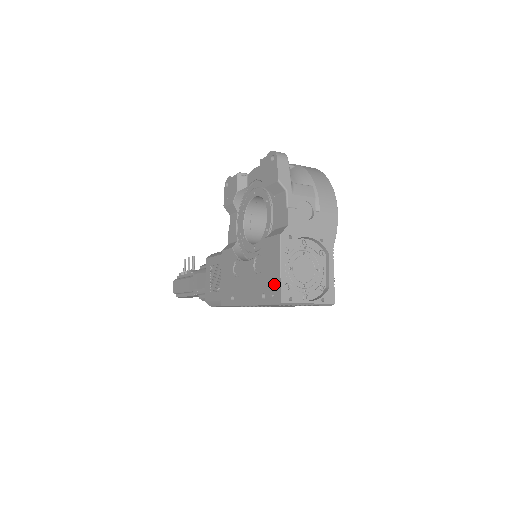
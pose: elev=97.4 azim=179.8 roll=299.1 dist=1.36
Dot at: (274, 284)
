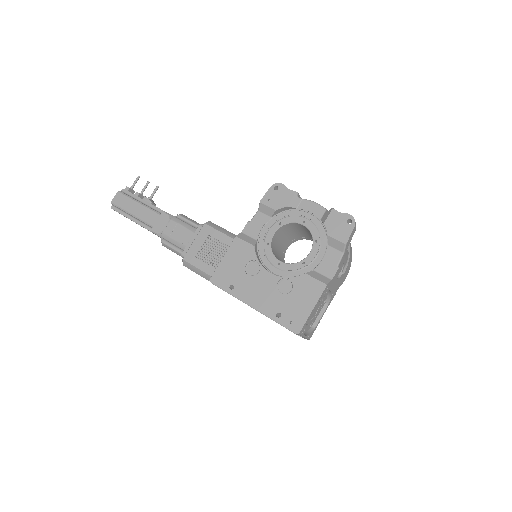
Dot at: (298, 315)
